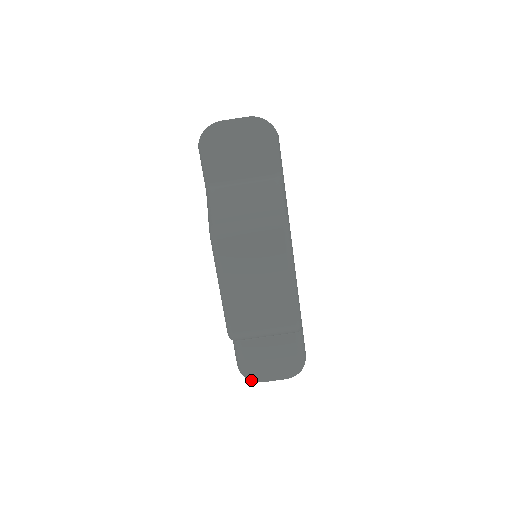
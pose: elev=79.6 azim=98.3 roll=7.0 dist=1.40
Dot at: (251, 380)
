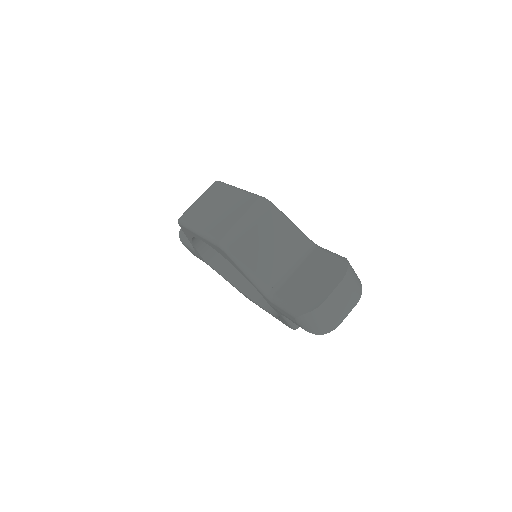
Dot at: (312, 310)
